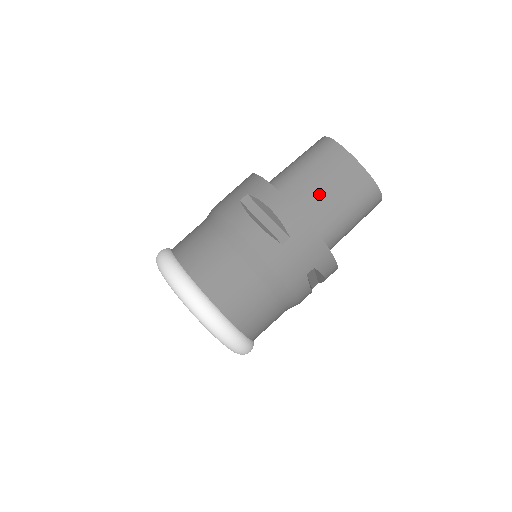
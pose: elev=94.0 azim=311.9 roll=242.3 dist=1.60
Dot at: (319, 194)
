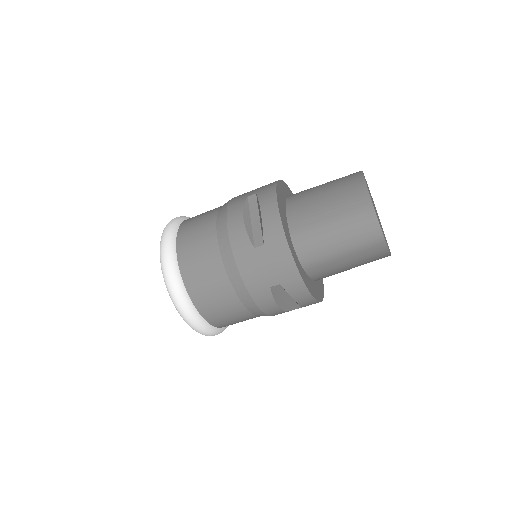
Dot at: (341, 270)
